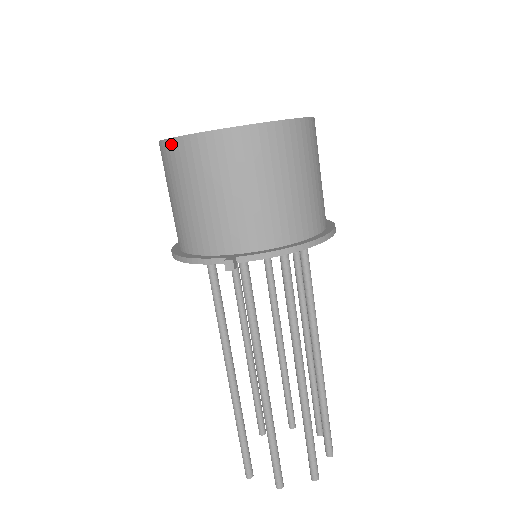
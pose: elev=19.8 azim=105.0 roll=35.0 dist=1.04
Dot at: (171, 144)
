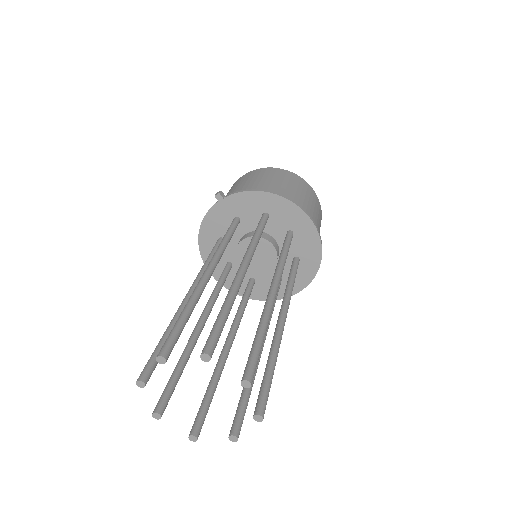
Dot at: occluded
